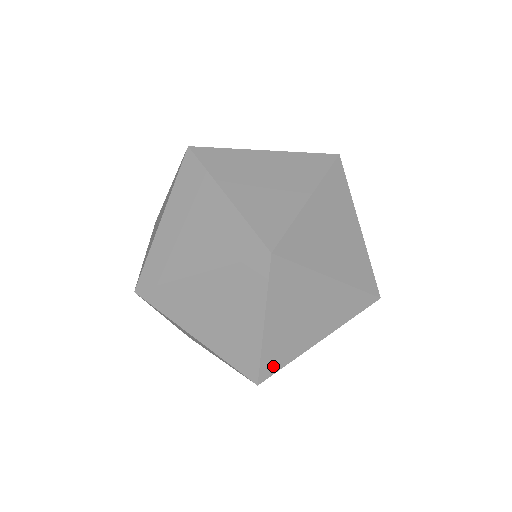
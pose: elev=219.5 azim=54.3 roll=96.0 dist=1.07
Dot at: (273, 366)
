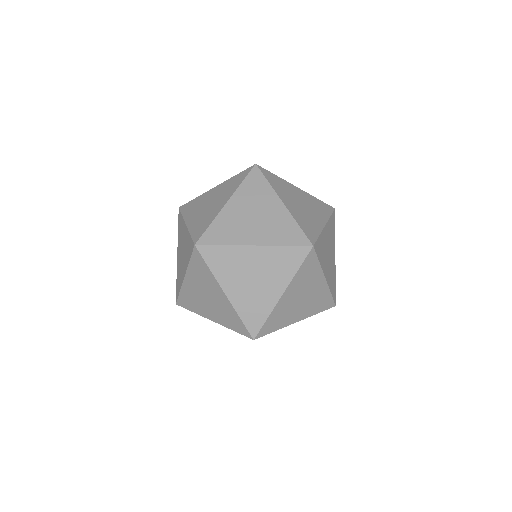
Dot at: occluded
